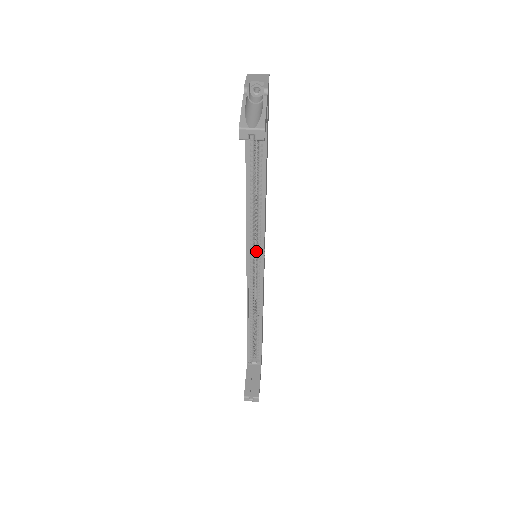
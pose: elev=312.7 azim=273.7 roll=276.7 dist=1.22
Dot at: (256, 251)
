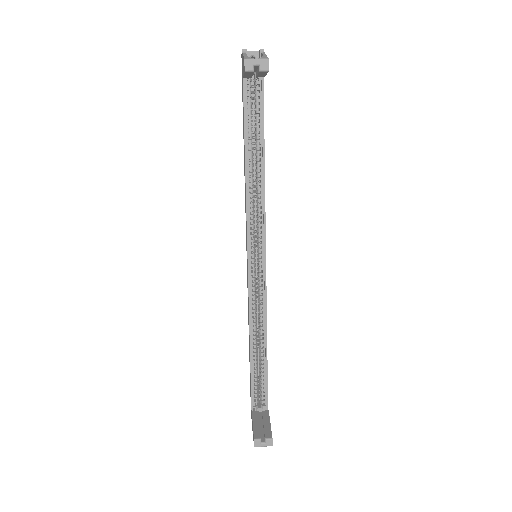
Dot at: (257, 245)
